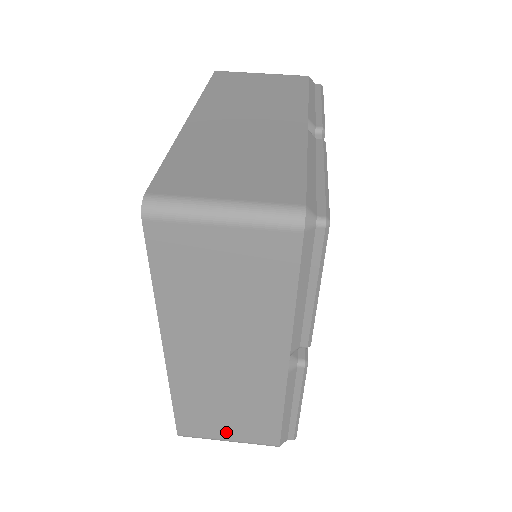
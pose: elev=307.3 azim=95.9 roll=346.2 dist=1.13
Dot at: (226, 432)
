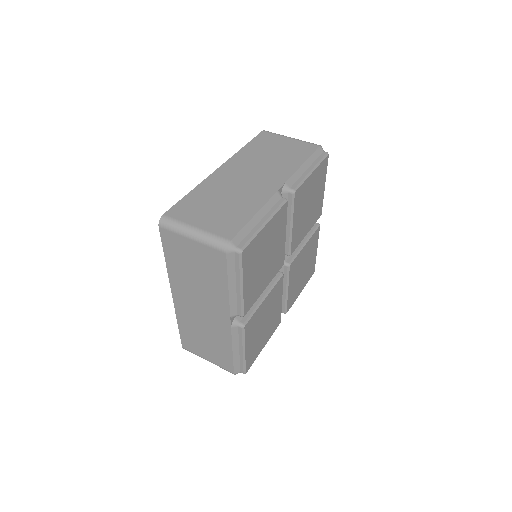
Dot at: (206, 354)
